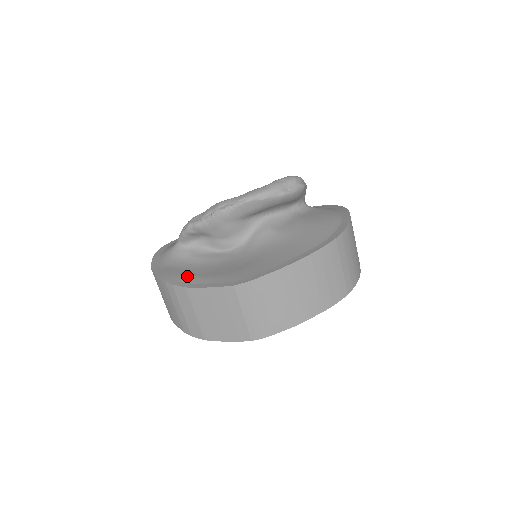
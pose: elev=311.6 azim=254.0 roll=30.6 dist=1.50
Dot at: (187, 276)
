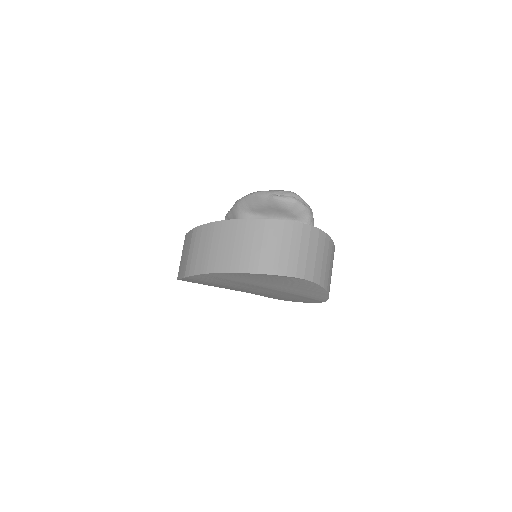
Dot at: occluded
